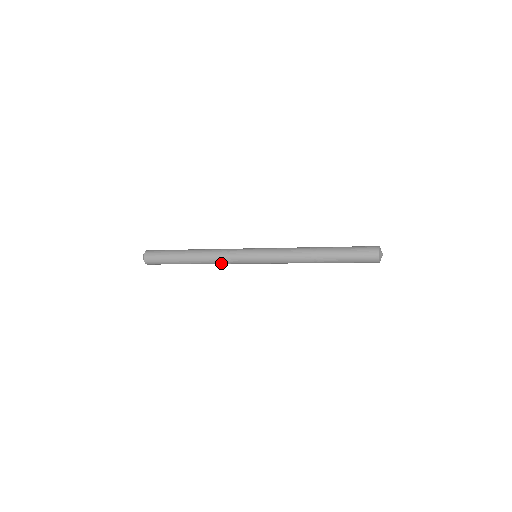
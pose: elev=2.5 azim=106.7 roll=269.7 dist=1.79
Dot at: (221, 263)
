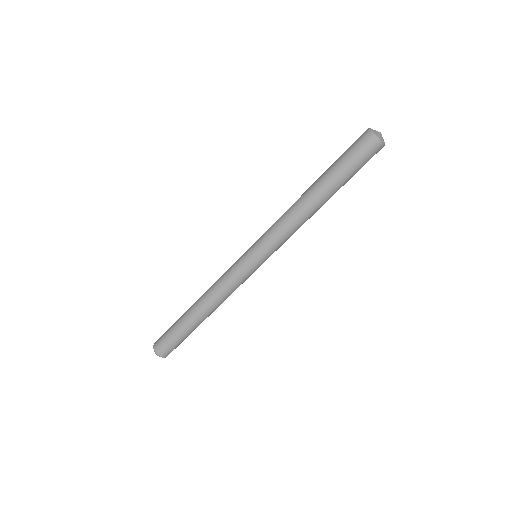
Dot at: (218, 283)
